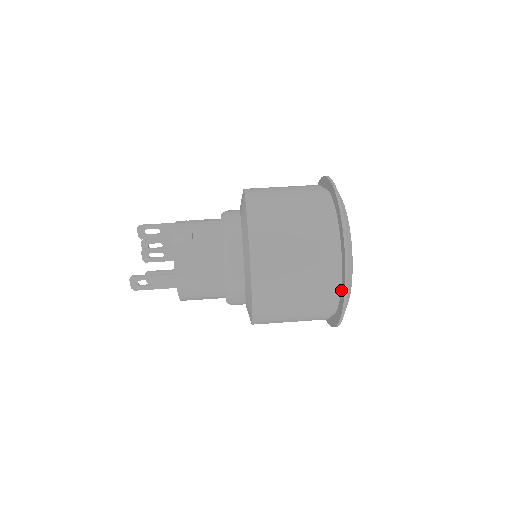
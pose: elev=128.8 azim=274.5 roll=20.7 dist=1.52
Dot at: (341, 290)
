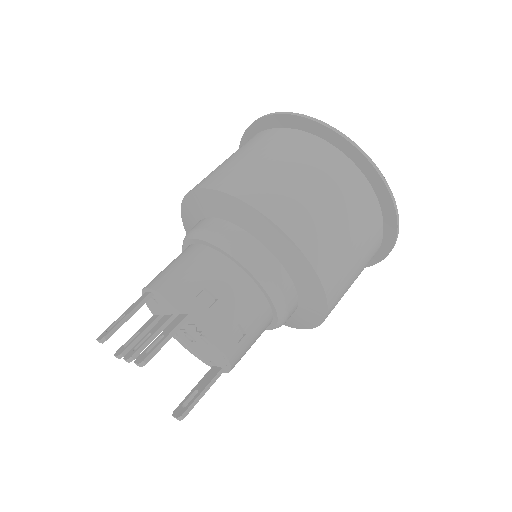
Dot at: occluded
